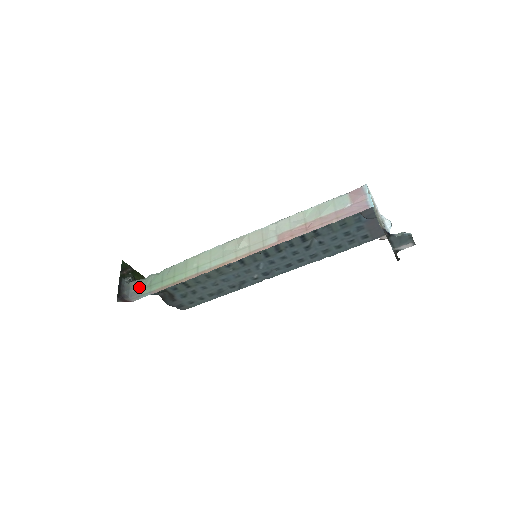
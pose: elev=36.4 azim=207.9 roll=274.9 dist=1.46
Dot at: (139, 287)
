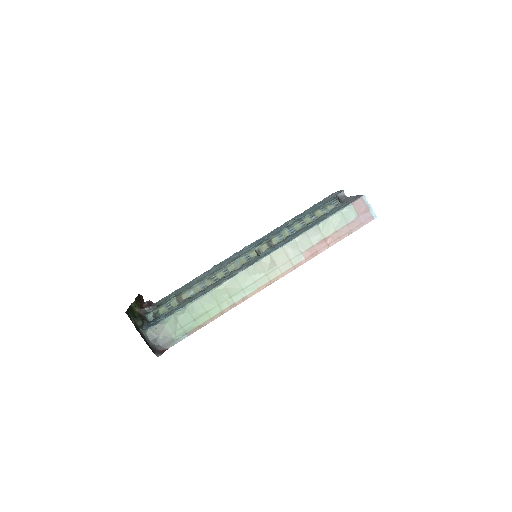
Dot at: (167, 332)
